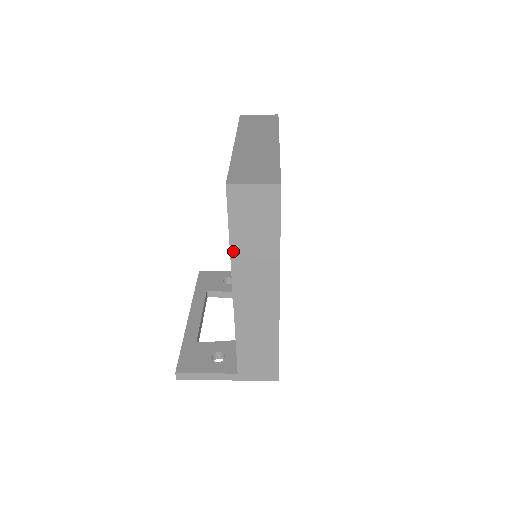
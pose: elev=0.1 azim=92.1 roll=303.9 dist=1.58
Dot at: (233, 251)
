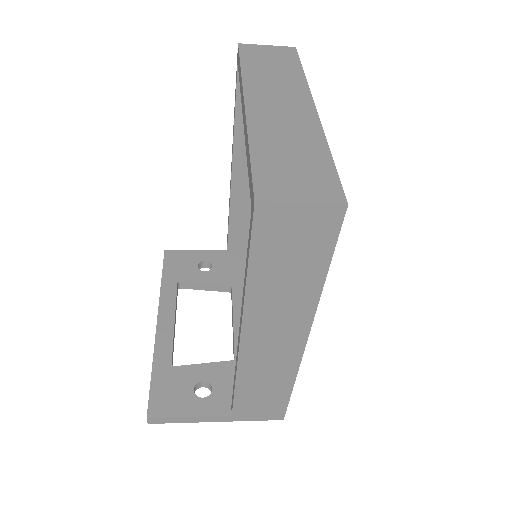
Dot at: (250, 291)
